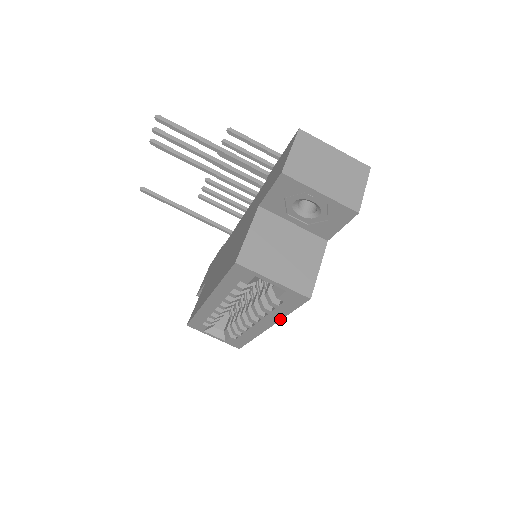
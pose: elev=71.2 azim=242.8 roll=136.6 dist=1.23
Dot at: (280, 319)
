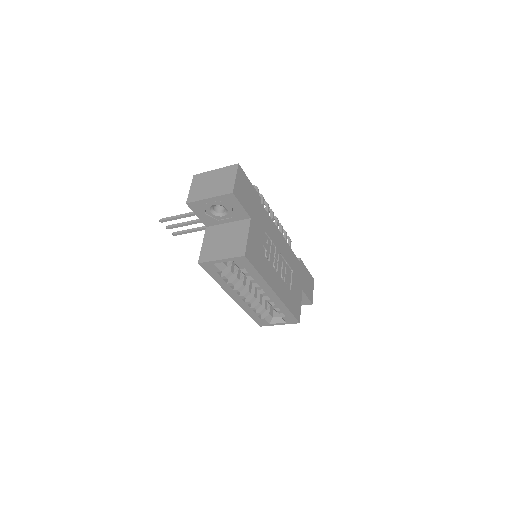
Dot at: (265, 281)
